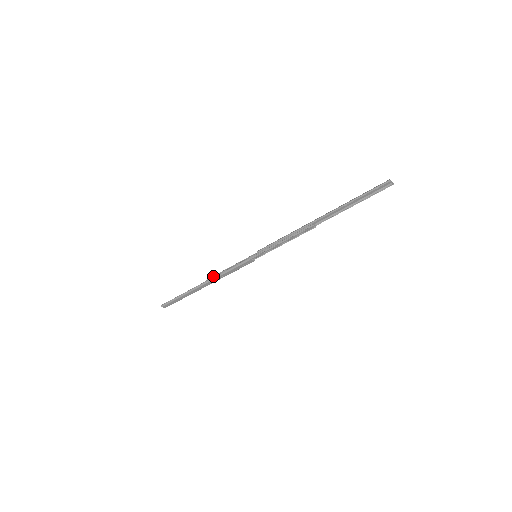
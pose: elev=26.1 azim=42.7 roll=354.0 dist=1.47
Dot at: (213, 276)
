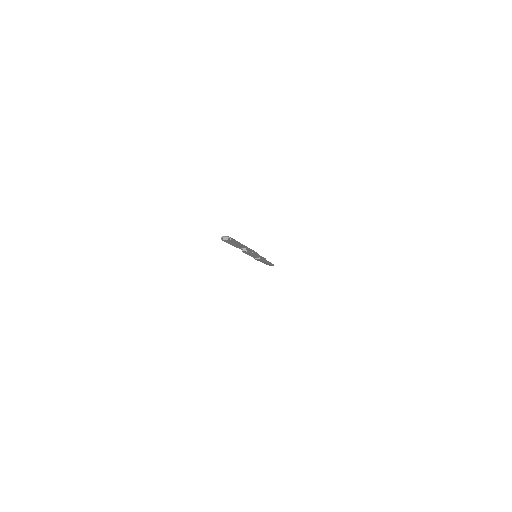
Dot at: occluded
